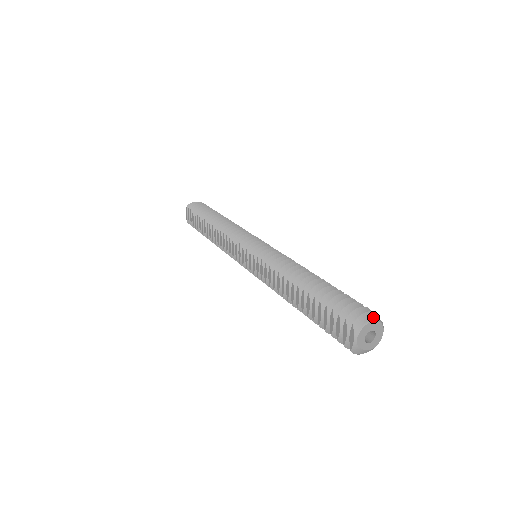
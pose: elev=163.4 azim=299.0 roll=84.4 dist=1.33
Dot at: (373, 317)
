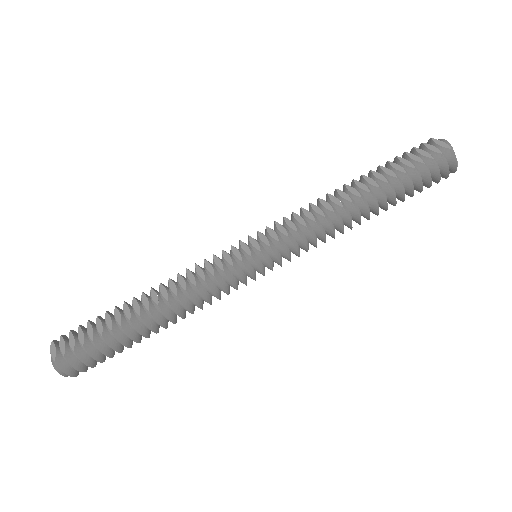
Dot at: occluded
